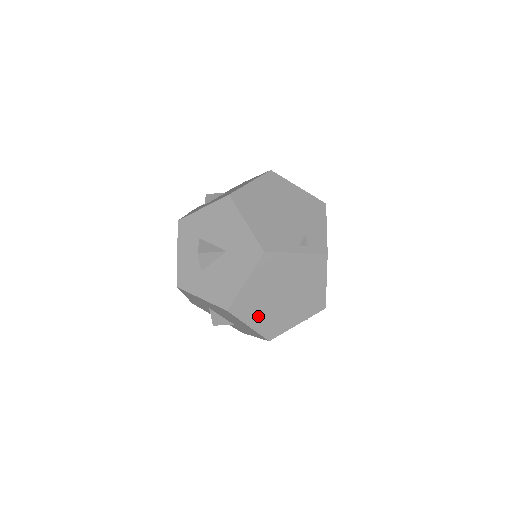
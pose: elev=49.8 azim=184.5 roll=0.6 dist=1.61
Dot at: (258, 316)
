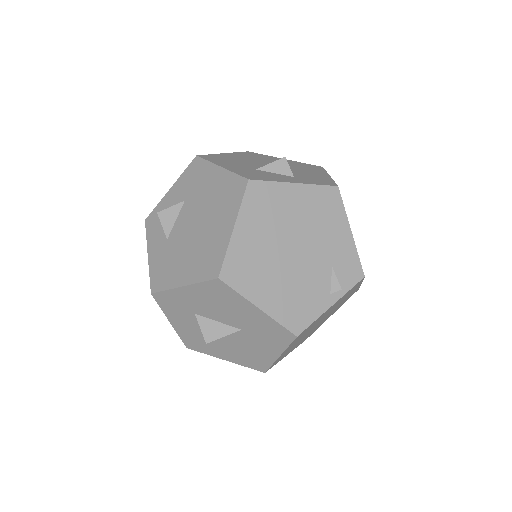
Dot at: (294, 347)
